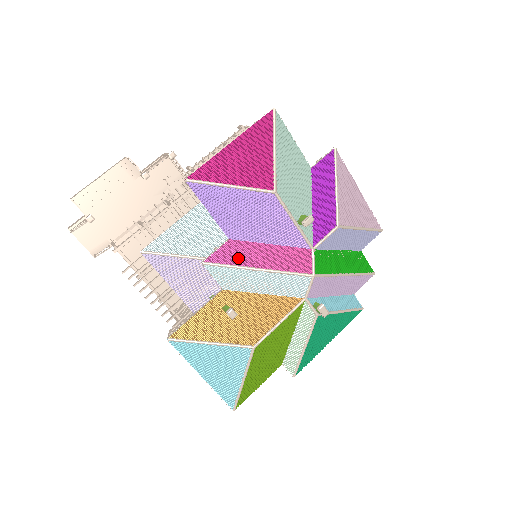
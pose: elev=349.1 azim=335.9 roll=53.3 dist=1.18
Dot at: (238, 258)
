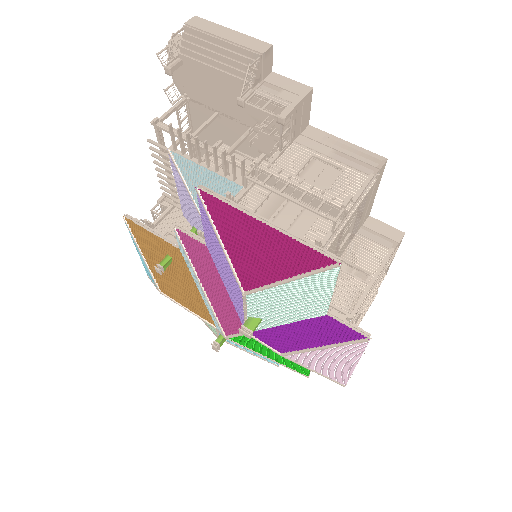
Dot at: (197, 261)
